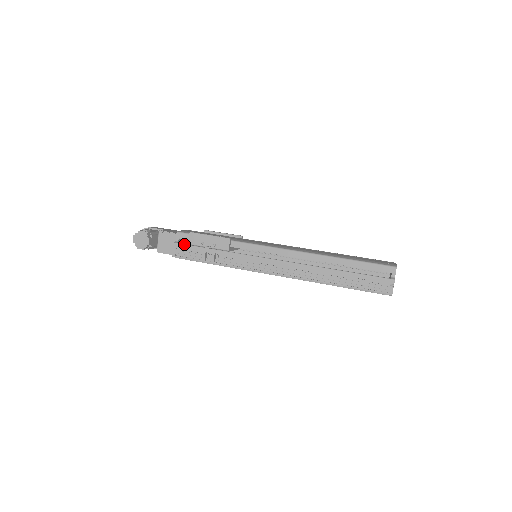
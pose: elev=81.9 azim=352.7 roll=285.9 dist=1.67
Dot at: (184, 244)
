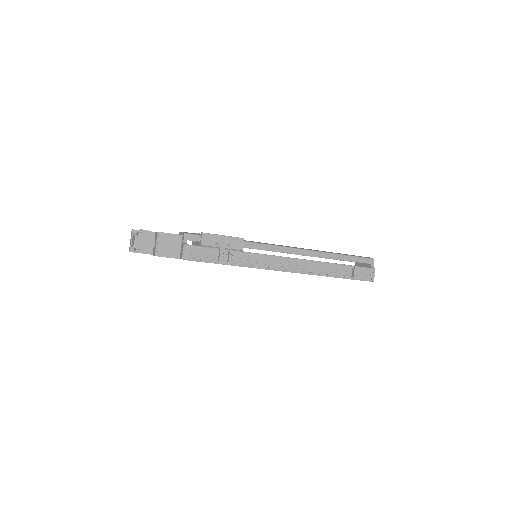
Dot at: (196, 245)
